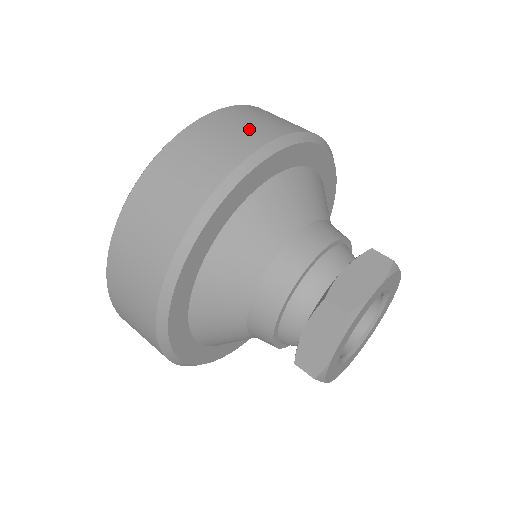
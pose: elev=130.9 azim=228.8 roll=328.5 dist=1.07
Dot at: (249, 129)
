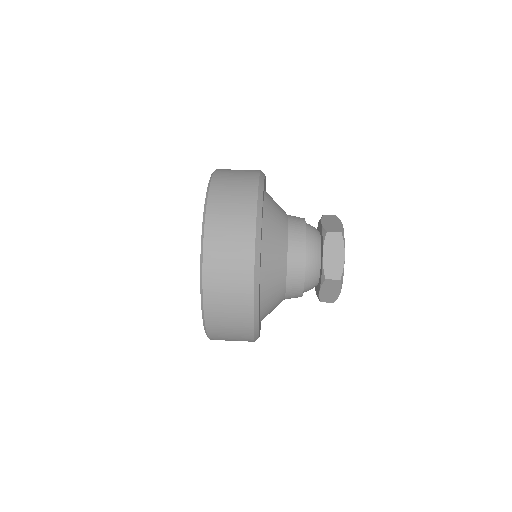
Dot at: (236, 233)
